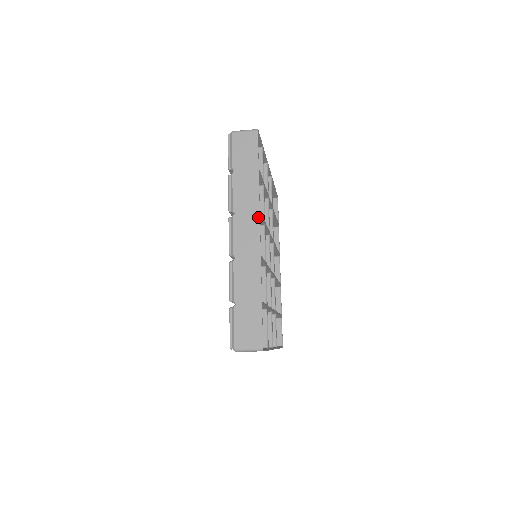
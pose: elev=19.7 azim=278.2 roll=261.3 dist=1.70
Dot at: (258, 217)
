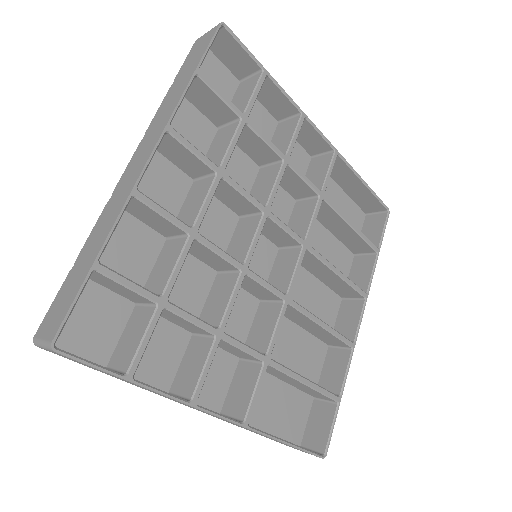
Dot at: (160, 133)
